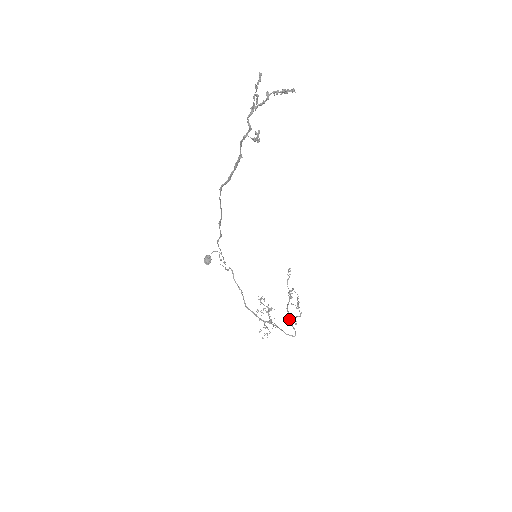
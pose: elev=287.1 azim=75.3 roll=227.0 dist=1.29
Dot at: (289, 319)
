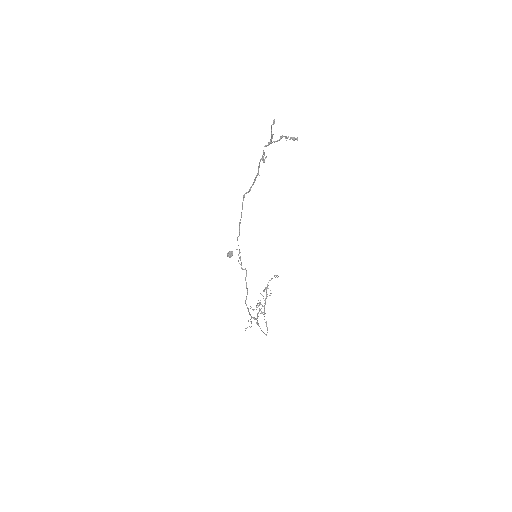
Dot at: occluded
